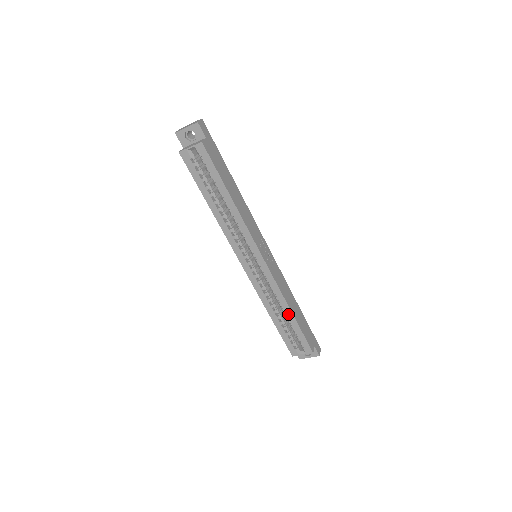
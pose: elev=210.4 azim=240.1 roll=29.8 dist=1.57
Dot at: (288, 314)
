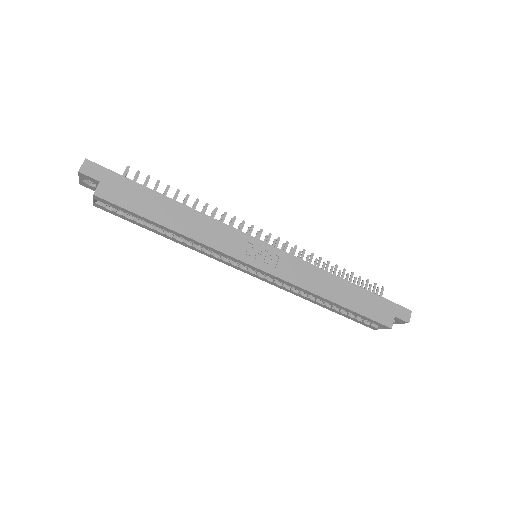
Dot at: (330, 303)
